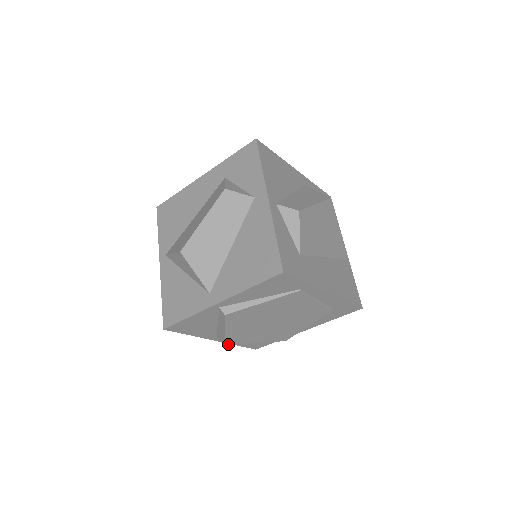
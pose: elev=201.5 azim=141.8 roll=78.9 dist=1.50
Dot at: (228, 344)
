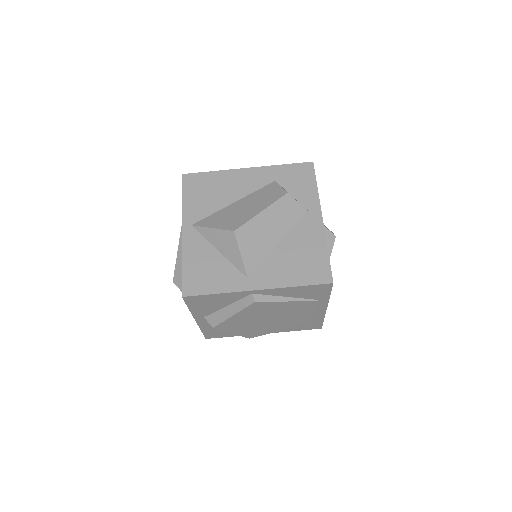
Dot at: (216, 328)
